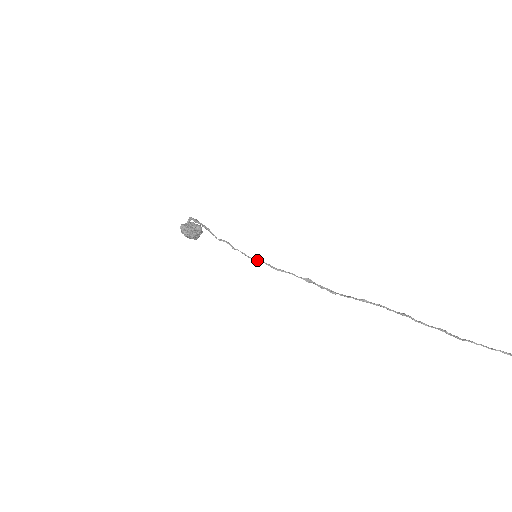
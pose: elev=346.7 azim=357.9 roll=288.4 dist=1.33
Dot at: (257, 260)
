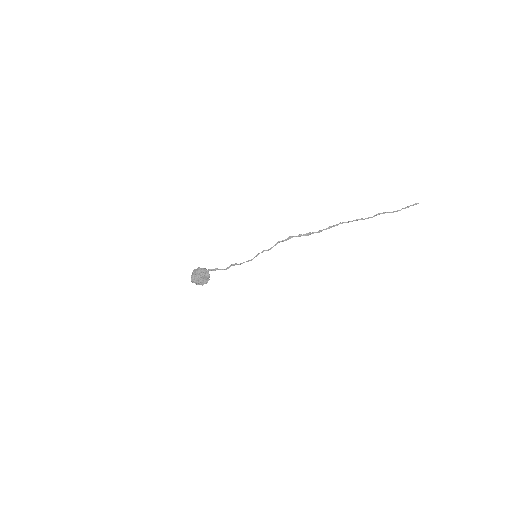
Dot at: (256, 256)
